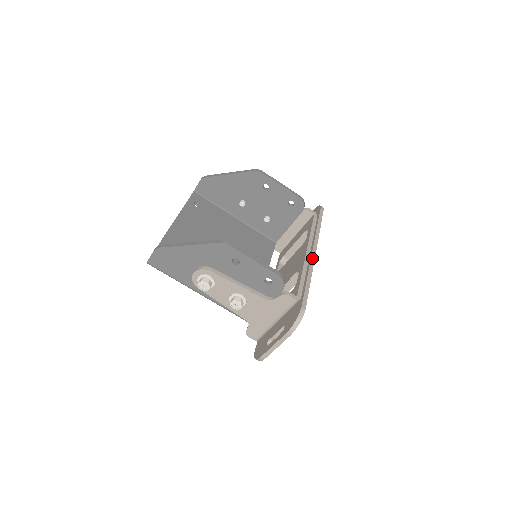
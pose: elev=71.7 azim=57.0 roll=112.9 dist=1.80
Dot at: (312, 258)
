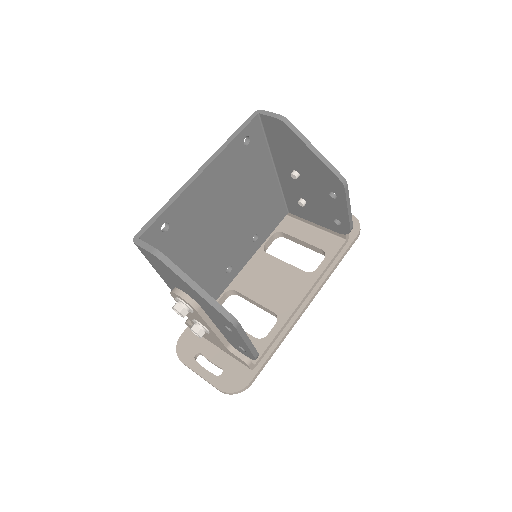
Dot at: (300, 315)
